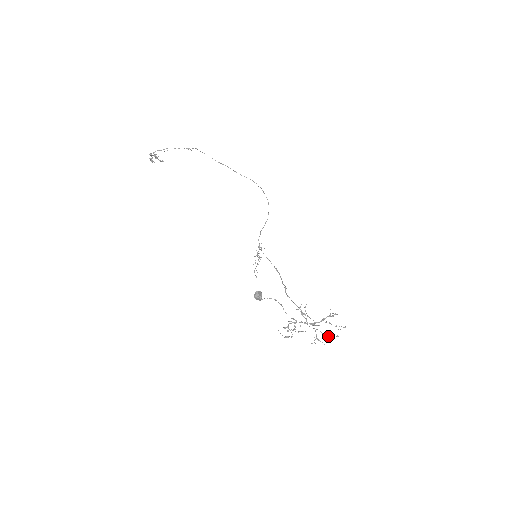
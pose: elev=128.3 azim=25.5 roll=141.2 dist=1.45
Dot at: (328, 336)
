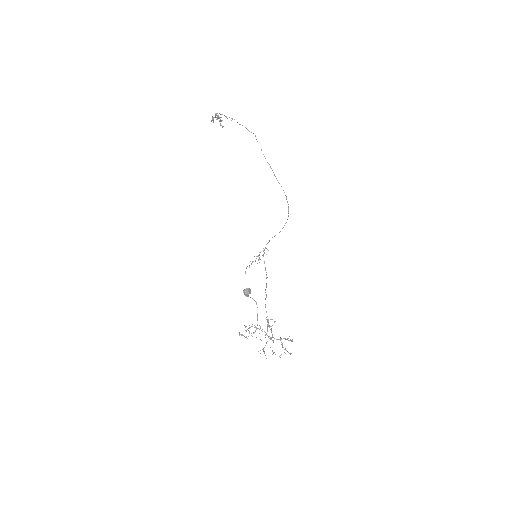
Dot at: (273, 353)
